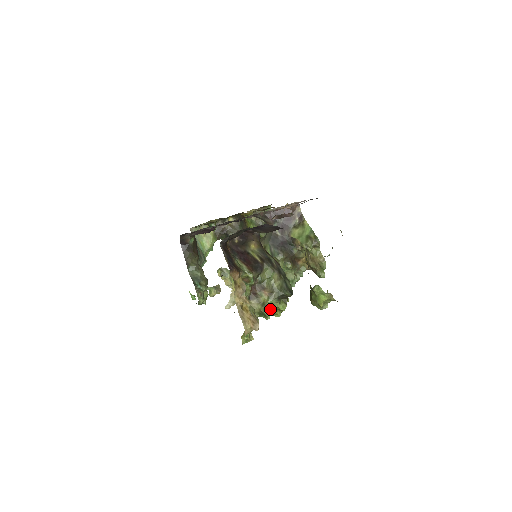
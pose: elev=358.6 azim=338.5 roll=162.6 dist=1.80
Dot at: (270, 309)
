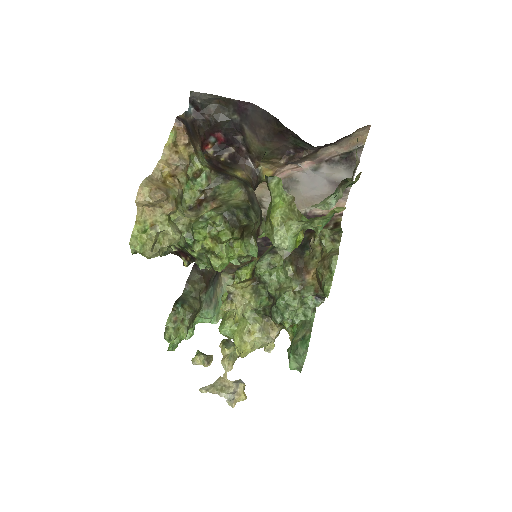
Dot at: (203, 221)
